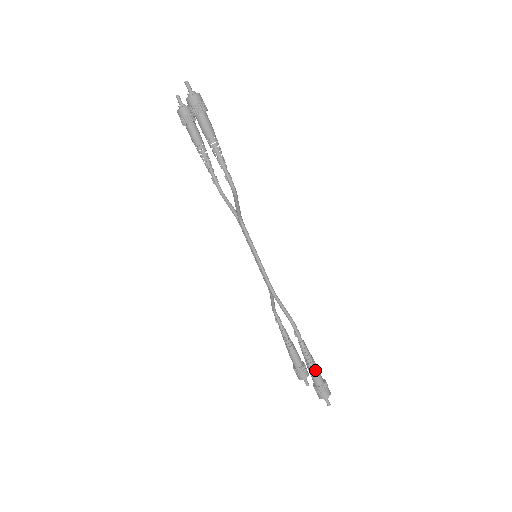
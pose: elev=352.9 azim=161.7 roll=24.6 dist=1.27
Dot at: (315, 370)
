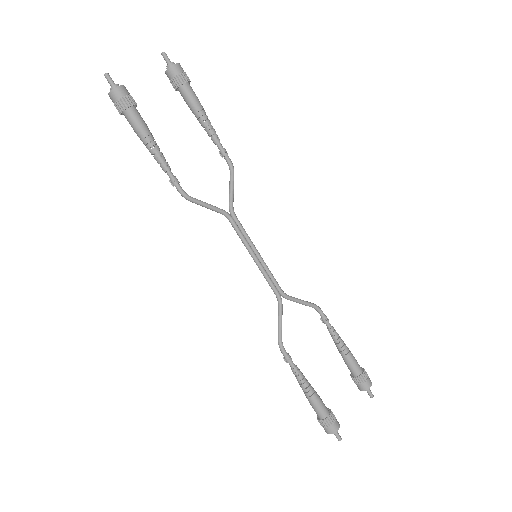
Dot at: (310, 402)
